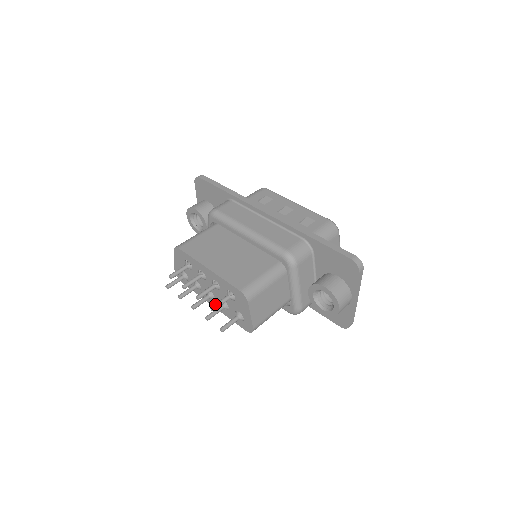
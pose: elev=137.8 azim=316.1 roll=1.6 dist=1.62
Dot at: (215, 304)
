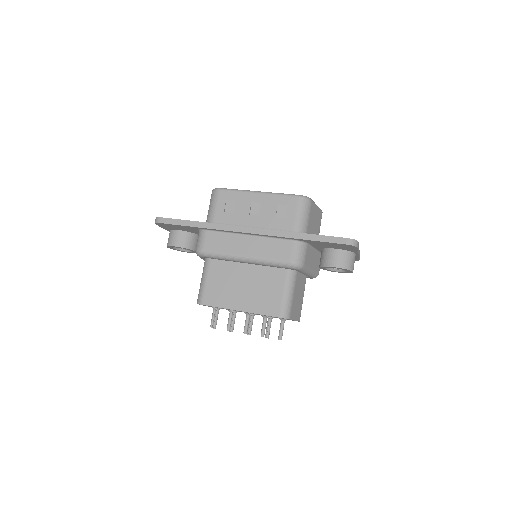
Dot at: (266, 333)
